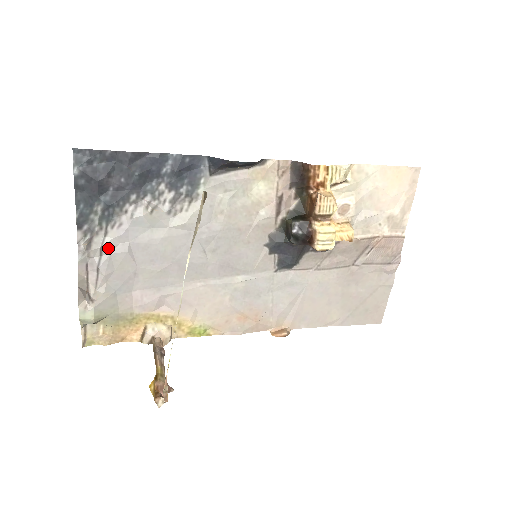
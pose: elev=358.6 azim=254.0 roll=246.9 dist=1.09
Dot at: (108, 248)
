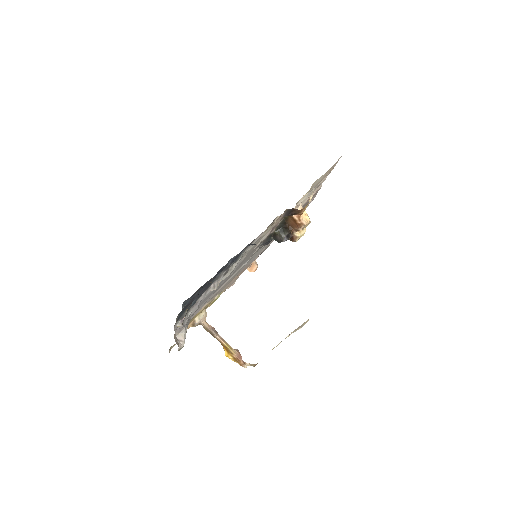
Dot at: (189, 316)
